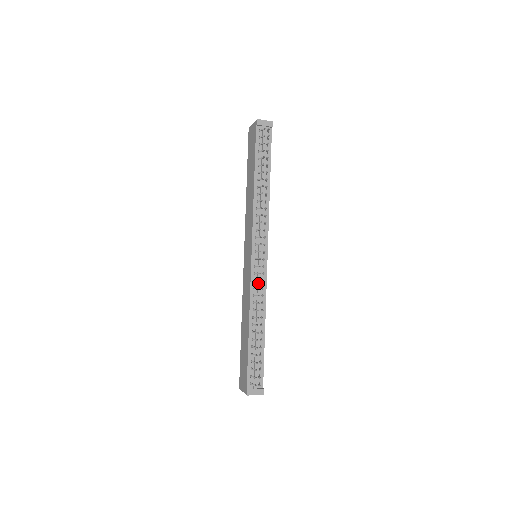
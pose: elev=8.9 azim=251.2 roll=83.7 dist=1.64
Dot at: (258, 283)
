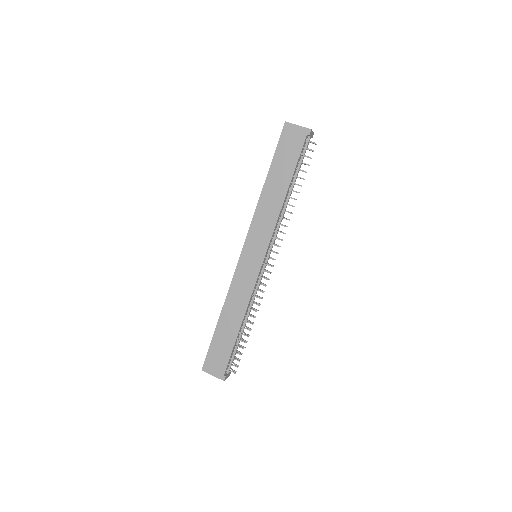
Dot at: (259, 285)
